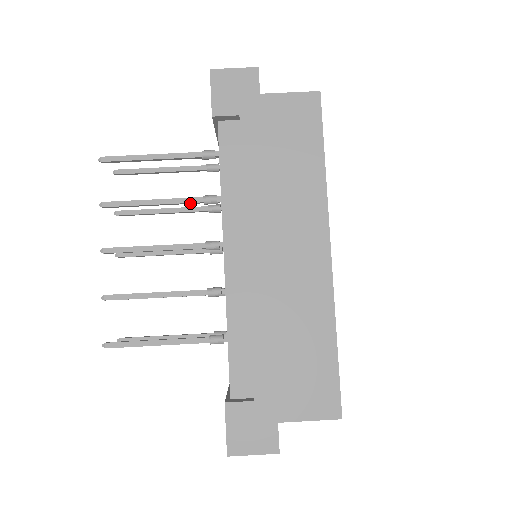
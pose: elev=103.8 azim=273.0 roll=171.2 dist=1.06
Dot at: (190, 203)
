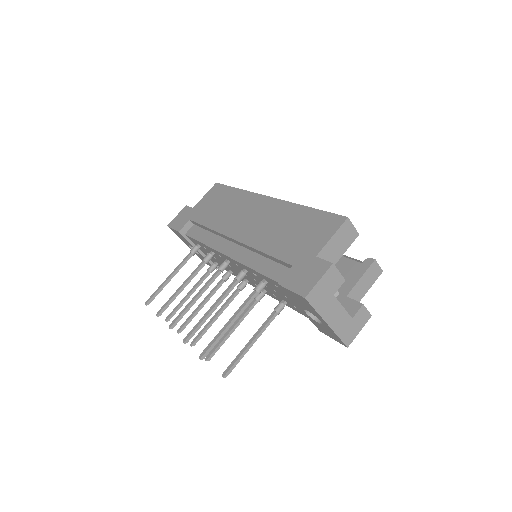
Dot at: (199, 269)
